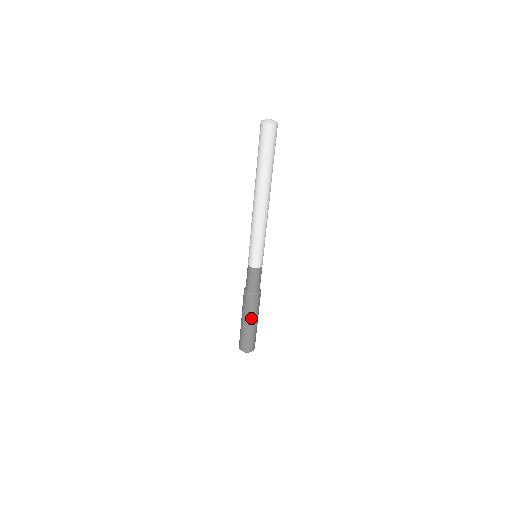
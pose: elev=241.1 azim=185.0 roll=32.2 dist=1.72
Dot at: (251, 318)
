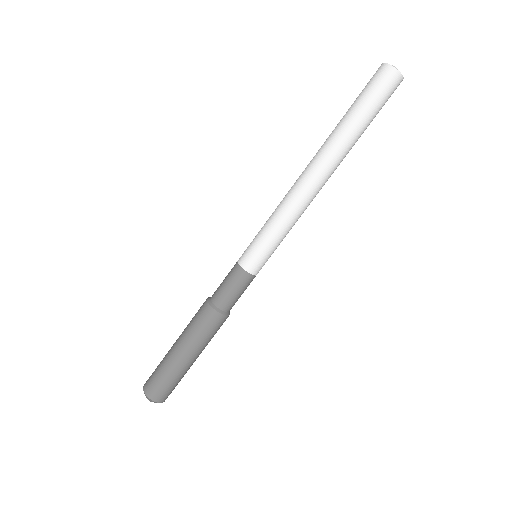
Dot at: (189, 345)
